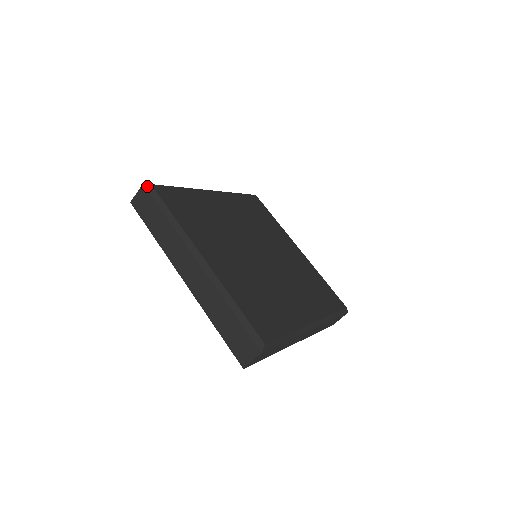
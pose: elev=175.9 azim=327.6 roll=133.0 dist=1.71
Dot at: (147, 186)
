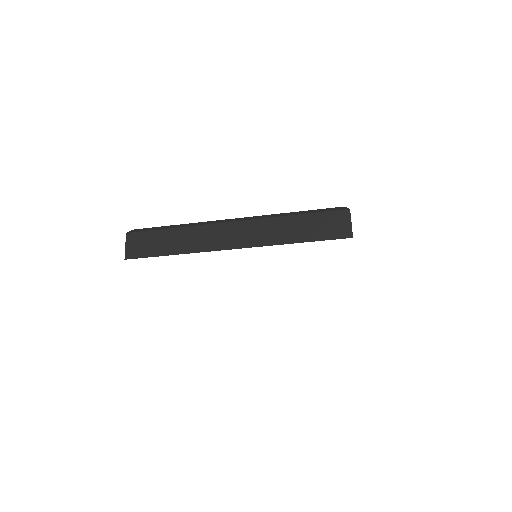
Dot at: (131, 231)
